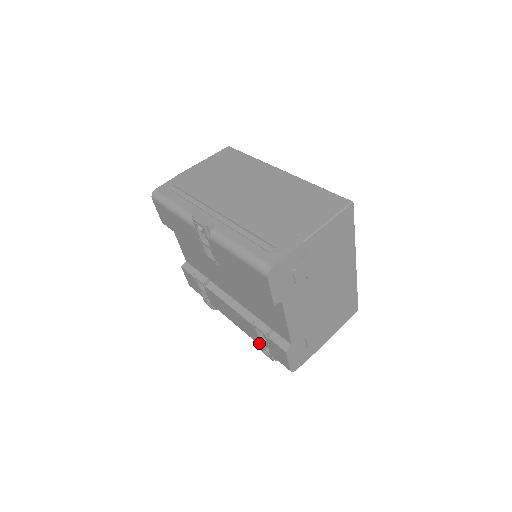
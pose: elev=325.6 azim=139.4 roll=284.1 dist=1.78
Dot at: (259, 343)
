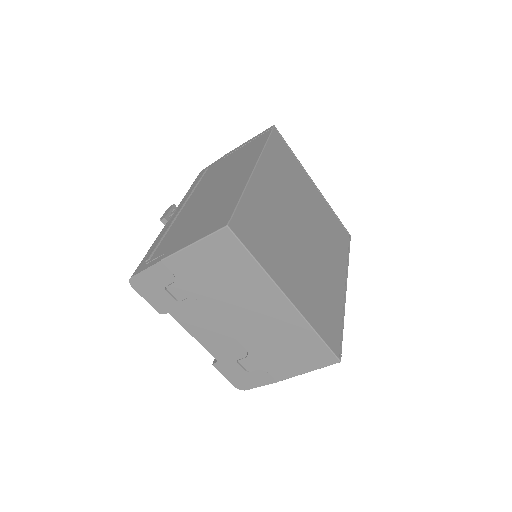
Dot at: occluded
